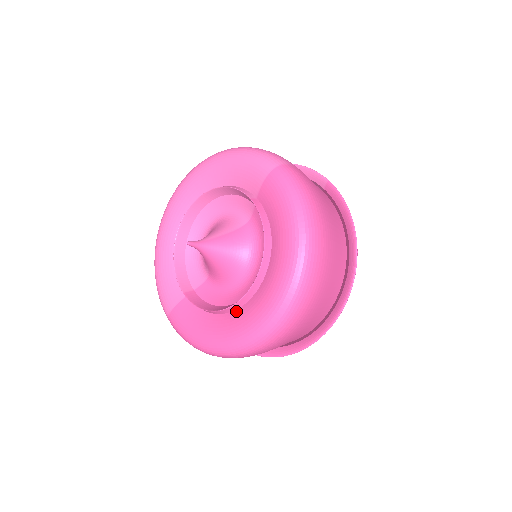
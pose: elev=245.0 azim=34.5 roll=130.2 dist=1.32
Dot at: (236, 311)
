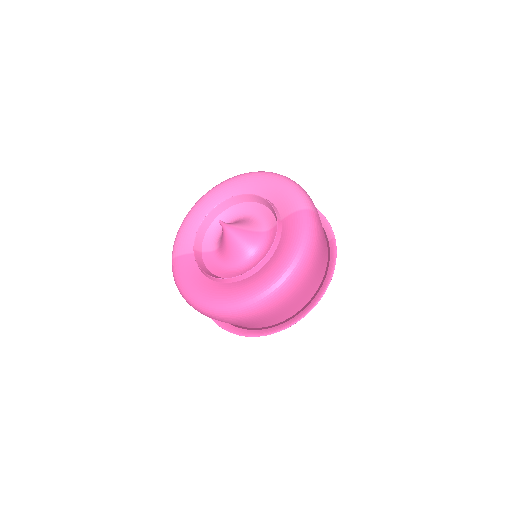
Dot at: (222, 284)
